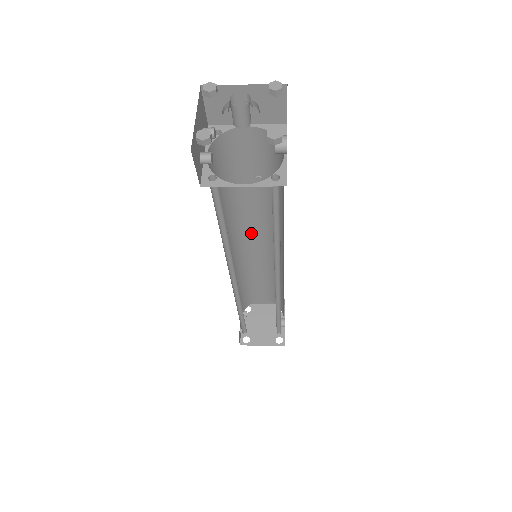
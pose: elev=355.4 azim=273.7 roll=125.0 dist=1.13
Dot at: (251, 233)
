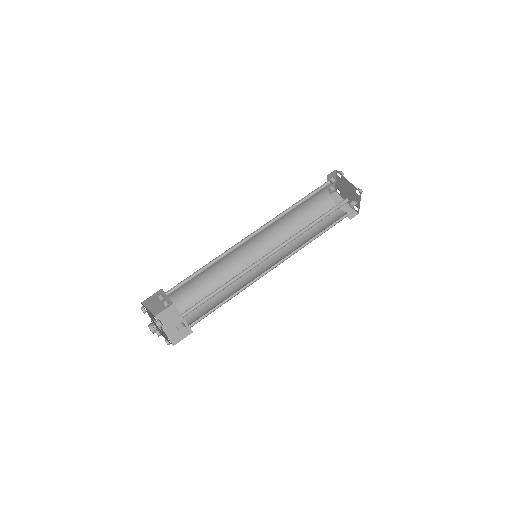
Dot at: occluded
